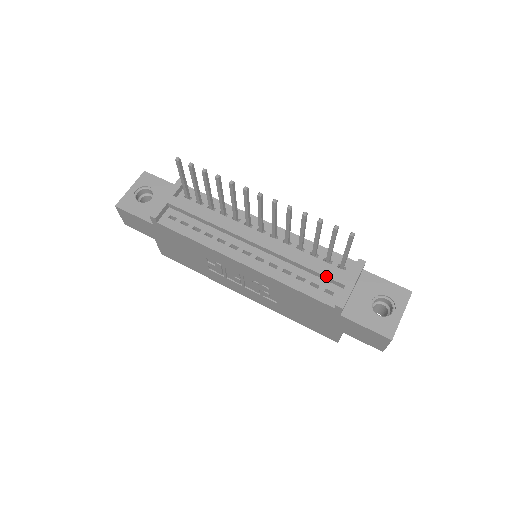
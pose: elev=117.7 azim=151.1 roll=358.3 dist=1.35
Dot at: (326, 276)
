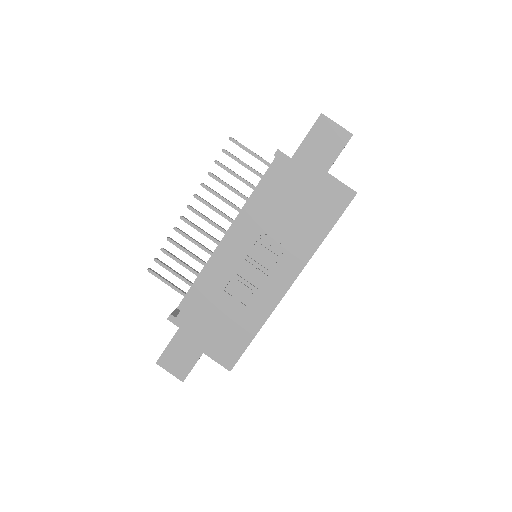
Dot at: (265, 173)
